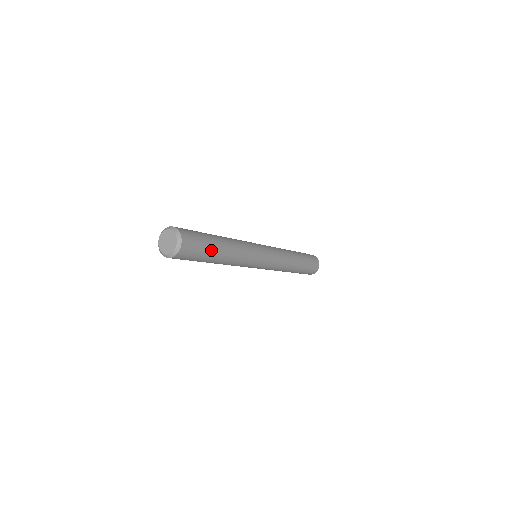
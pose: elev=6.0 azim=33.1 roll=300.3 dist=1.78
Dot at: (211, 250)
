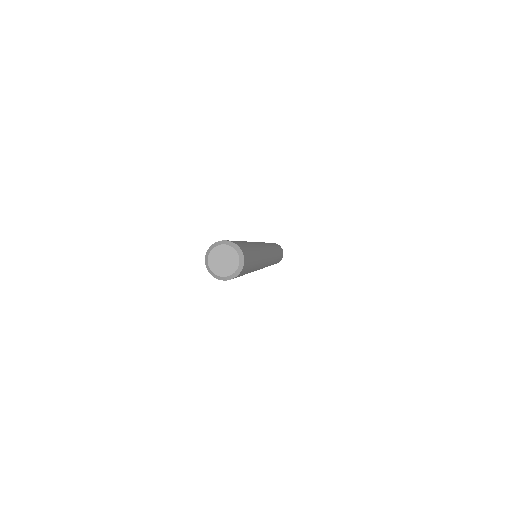
Dot at: (246, 273)
